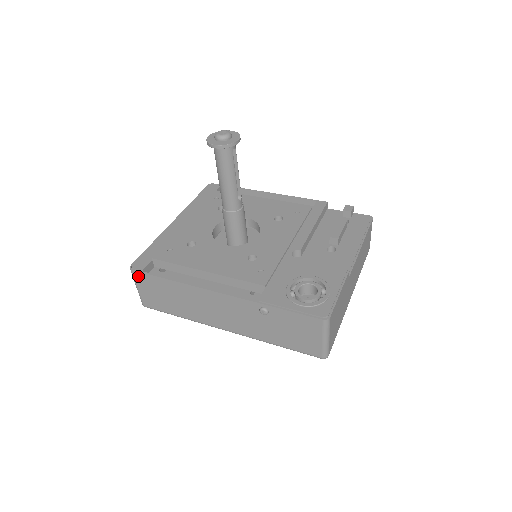
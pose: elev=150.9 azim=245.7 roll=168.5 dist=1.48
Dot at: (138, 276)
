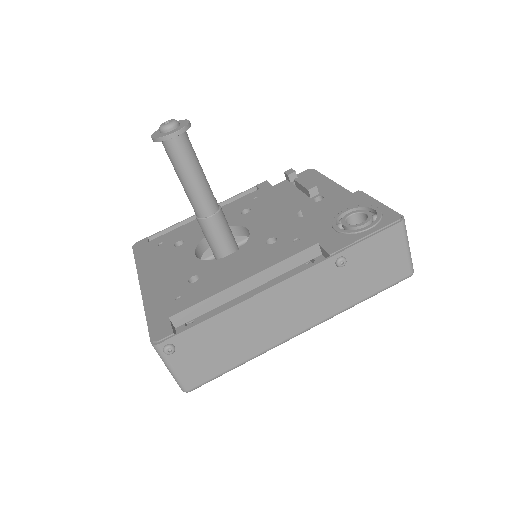
Dot at: (171, 345)
